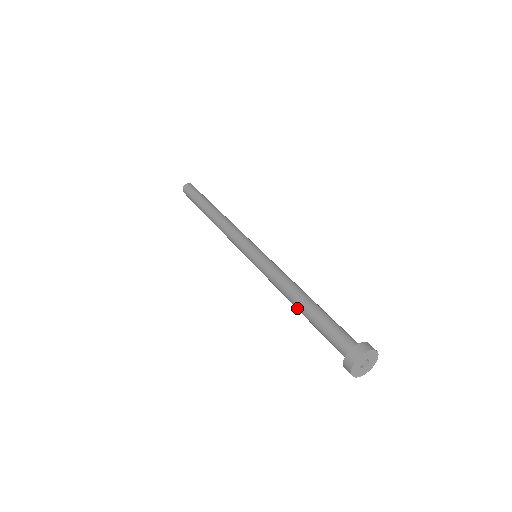
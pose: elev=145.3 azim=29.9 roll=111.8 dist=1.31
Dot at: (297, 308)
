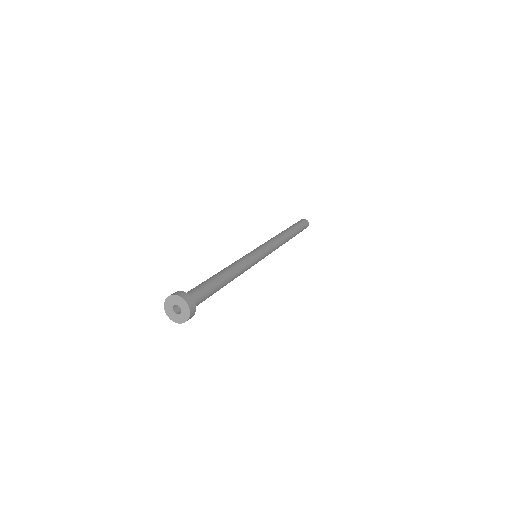
Dot at: occluded
